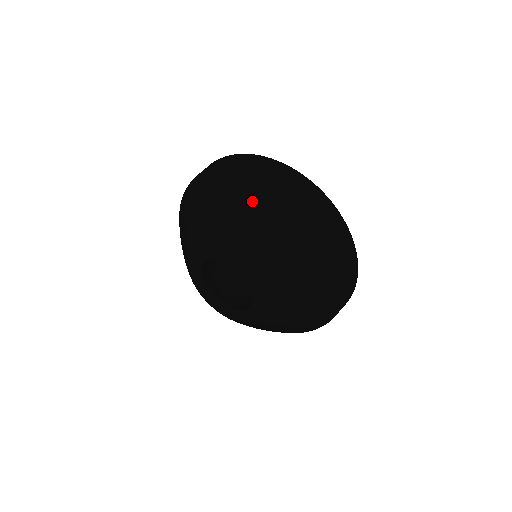
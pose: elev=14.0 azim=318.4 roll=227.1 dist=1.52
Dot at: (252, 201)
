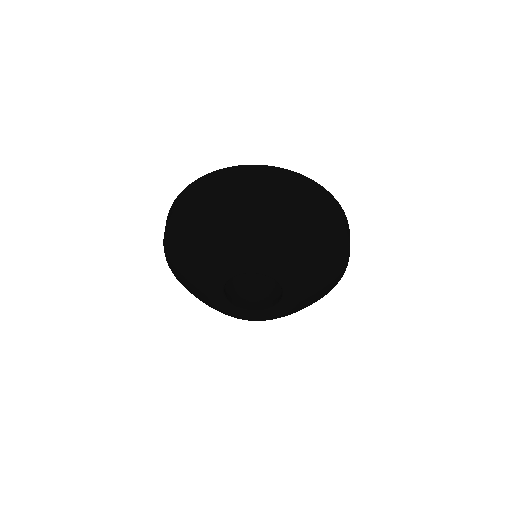
Dot at: (207, 218)
